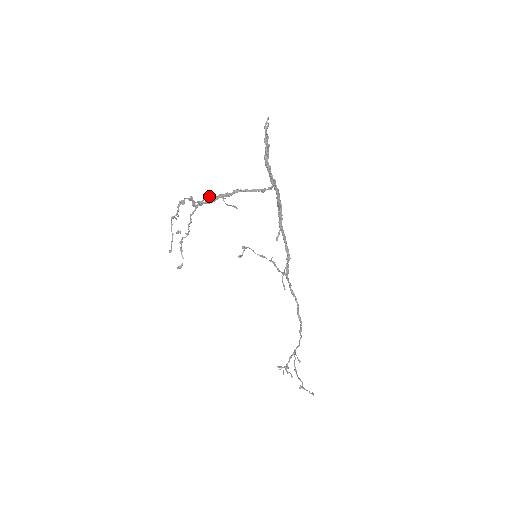
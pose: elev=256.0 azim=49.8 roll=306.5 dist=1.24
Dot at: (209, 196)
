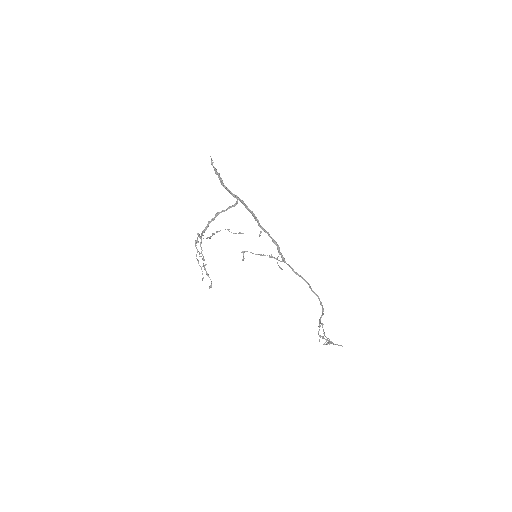
Dot at: (216, 231)
